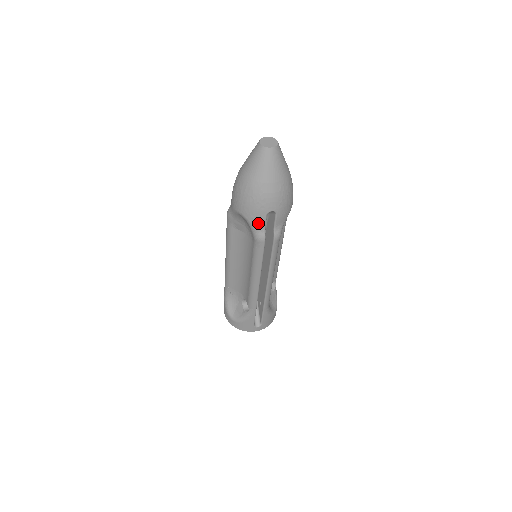
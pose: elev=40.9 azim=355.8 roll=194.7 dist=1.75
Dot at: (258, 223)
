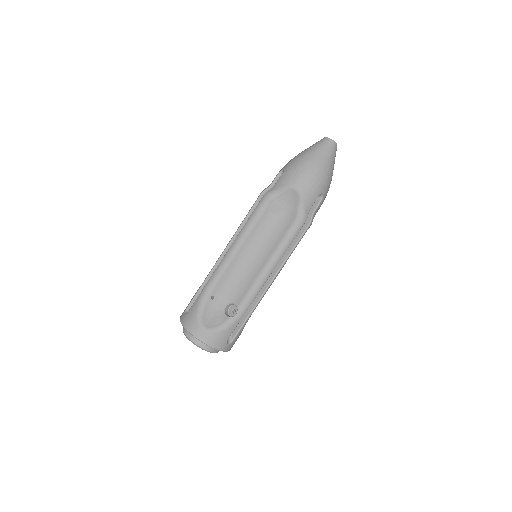
Dot at: (309, 201)
